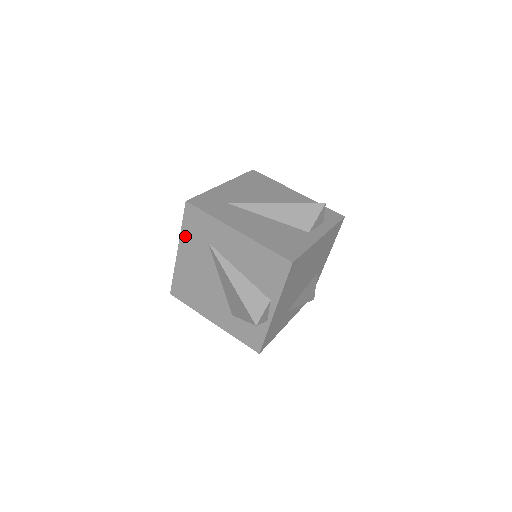
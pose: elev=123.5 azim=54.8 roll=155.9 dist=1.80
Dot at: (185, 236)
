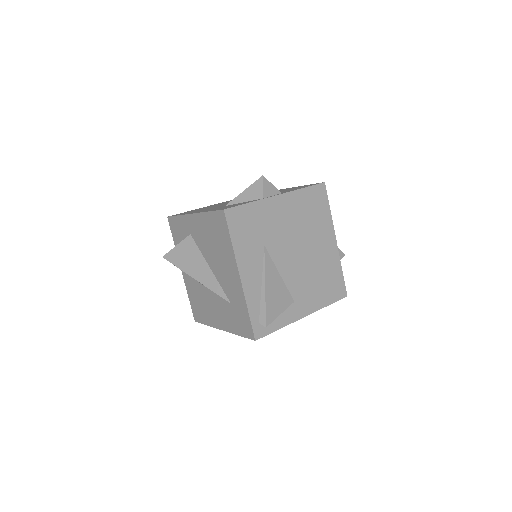
Dot at: occluded
